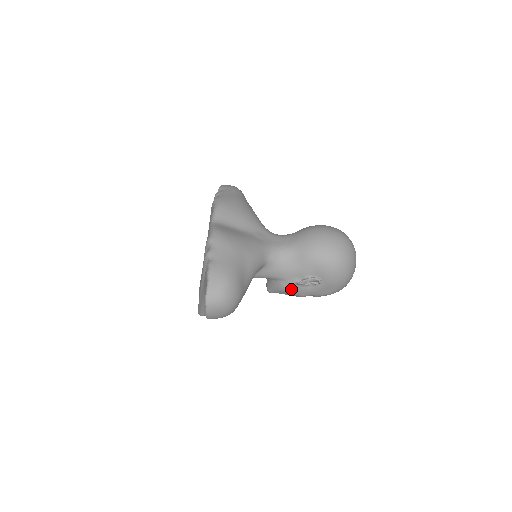
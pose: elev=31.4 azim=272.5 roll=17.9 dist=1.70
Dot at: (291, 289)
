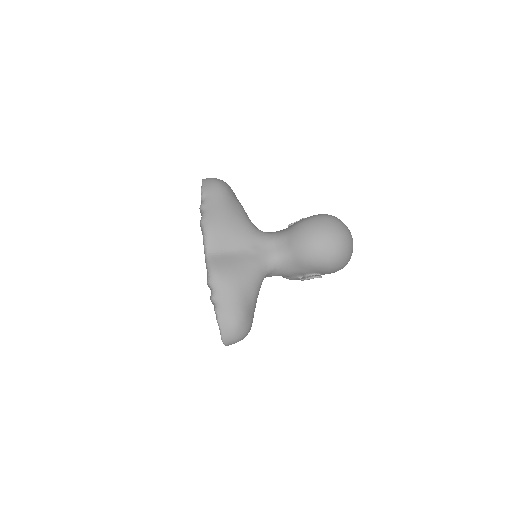
Dot at: (295, 279)
